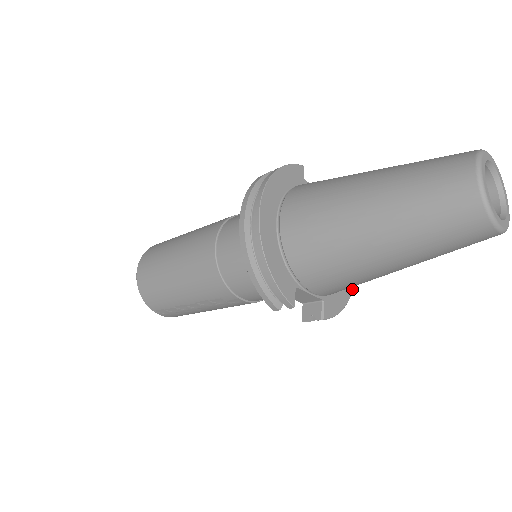
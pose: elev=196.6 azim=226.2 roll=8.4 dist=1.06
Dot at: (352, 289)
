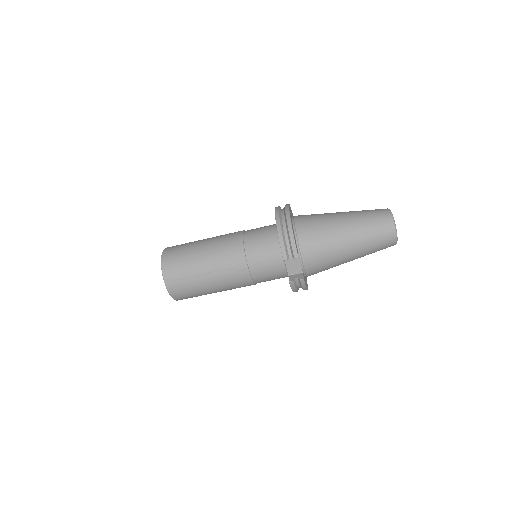
Dot at: occluded
